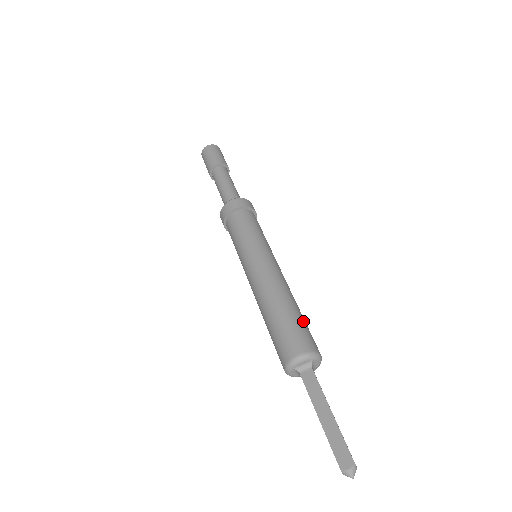
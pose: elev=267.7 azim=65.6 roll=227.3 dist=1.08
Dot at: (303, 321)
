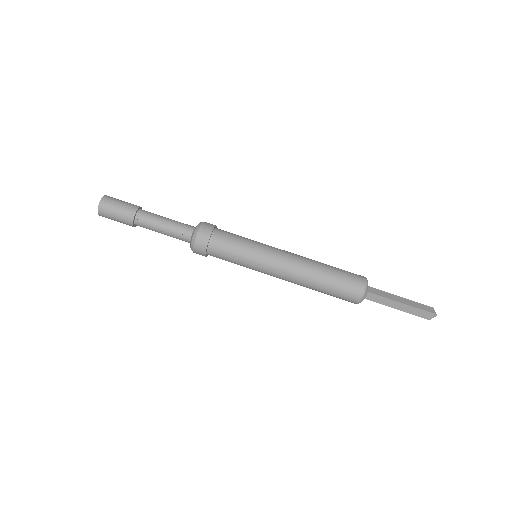
Dot at: occluded
